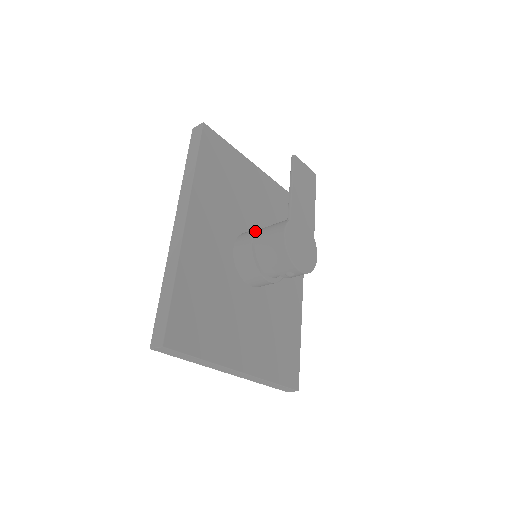
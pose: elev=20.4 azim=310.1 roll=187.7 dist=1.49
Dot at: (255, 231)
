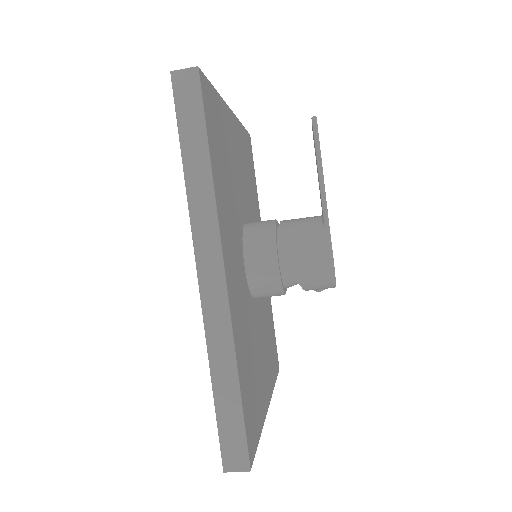
Dot at: (275, 239)
